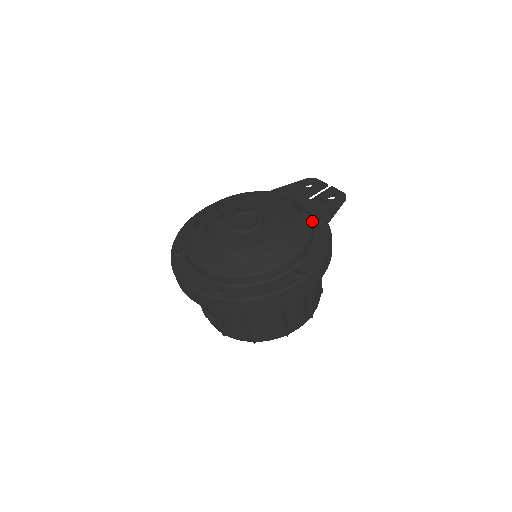
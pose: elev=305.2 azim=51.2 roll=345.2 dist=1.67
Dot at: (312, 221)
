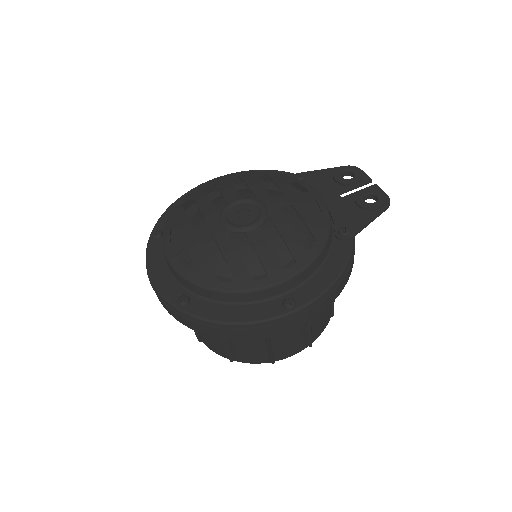
Dot at: (334, 229)
